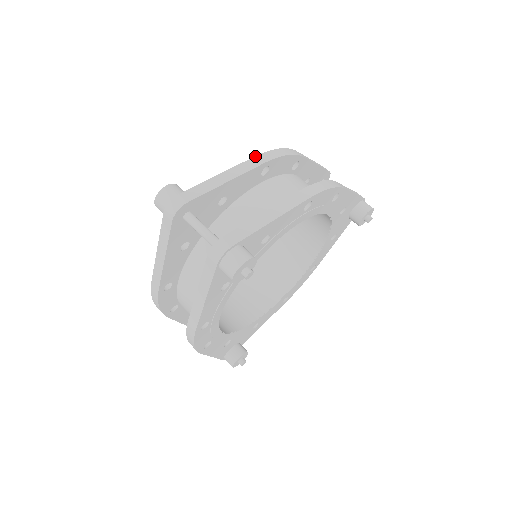
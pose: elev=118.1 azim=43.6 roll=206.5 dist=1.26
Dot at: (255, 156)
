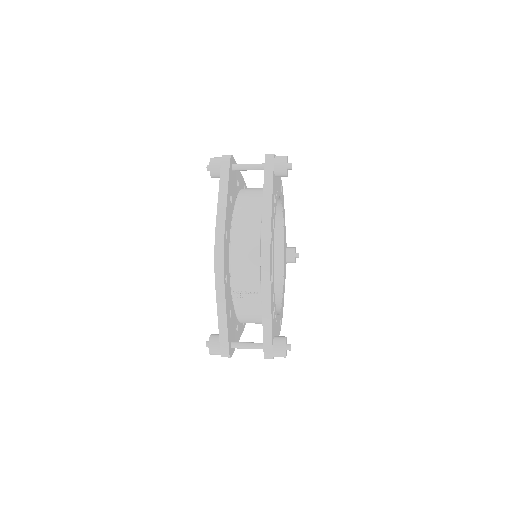
Dot at: occluded
